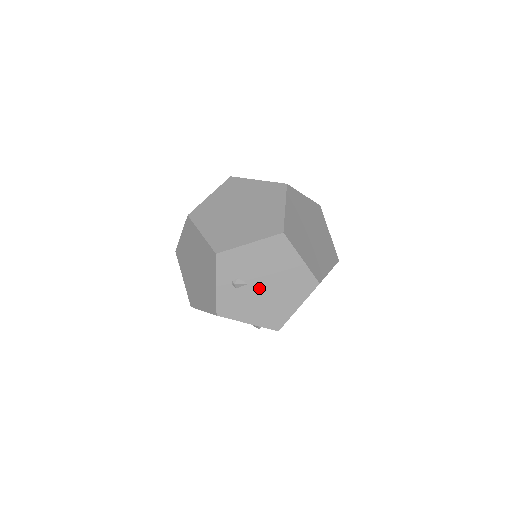
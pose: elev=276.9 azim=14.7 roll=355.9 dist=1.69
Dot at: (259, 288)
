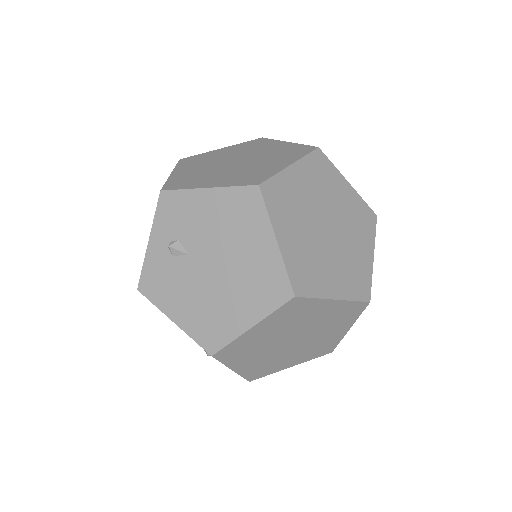
Dot at: (202, 268)
